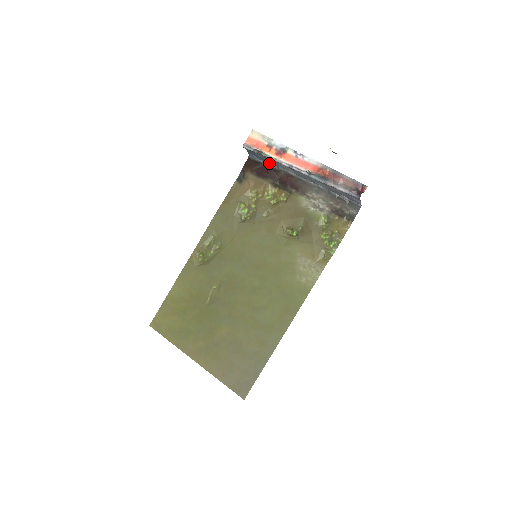
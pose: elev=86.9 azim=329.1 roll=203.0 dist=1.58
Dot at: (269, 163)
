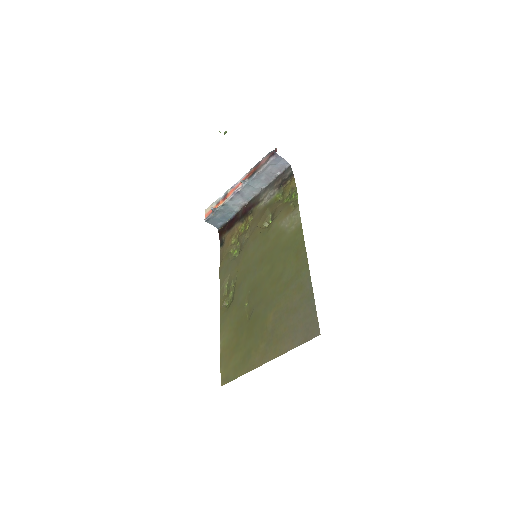
Dot at: (230, 217)
